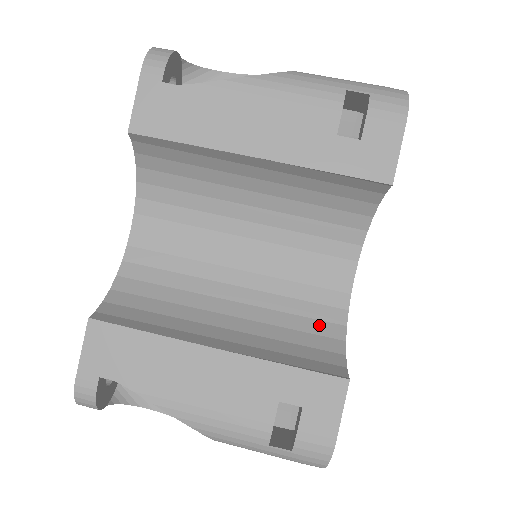
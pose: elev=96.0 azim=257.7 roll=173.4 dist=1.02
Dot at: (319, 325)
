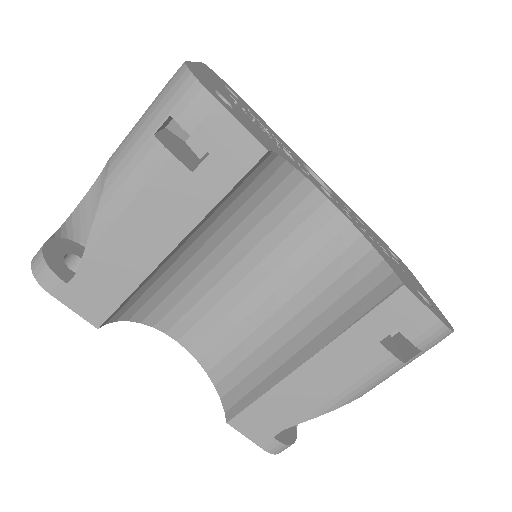
Dot at: (346, 258)
